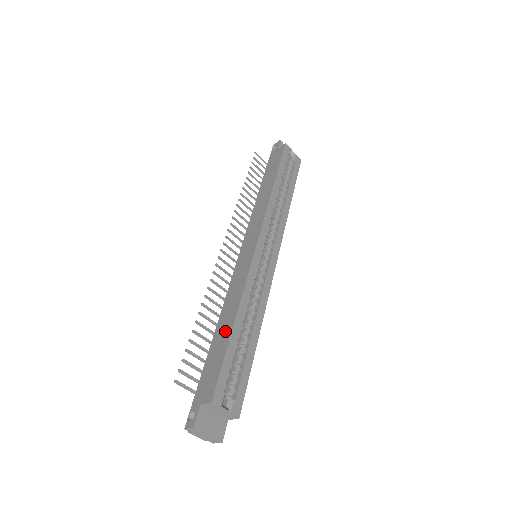
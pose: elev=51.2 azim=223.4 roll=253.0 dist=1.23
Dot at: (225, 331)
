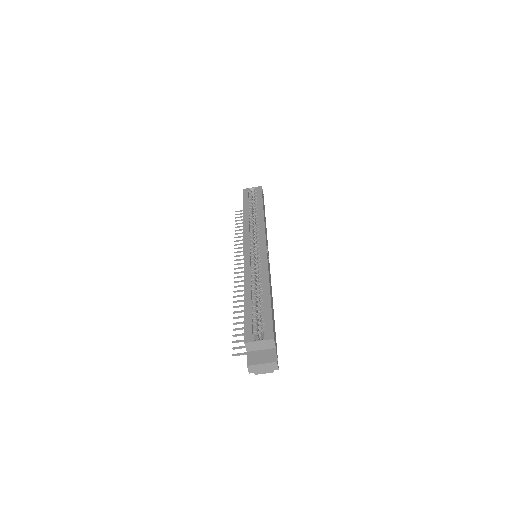
Dot at: occluded
